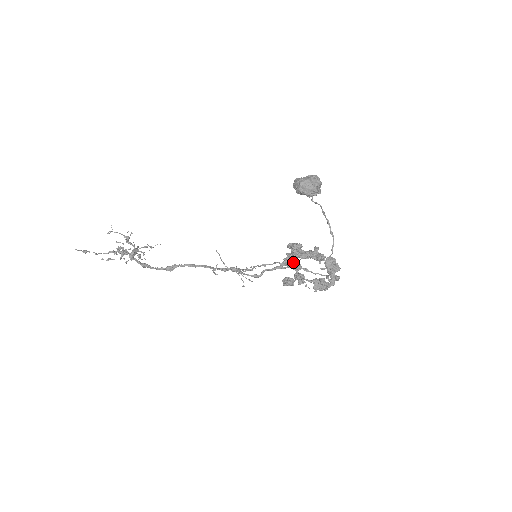
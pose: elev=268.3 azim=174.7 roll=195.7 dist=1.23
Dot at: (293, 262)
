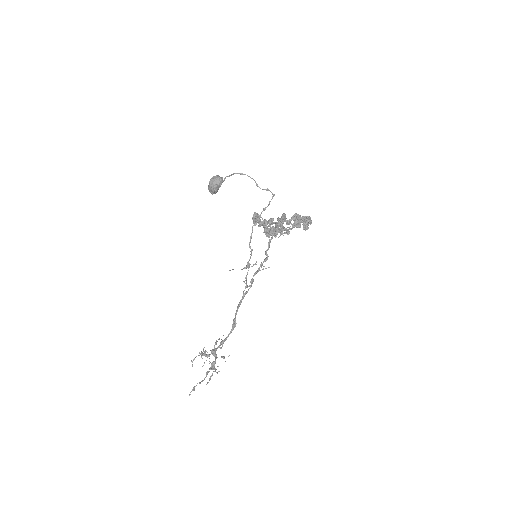
Dot at: occluded
